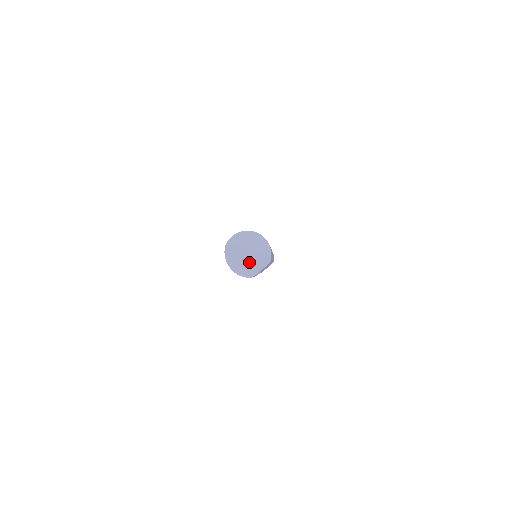
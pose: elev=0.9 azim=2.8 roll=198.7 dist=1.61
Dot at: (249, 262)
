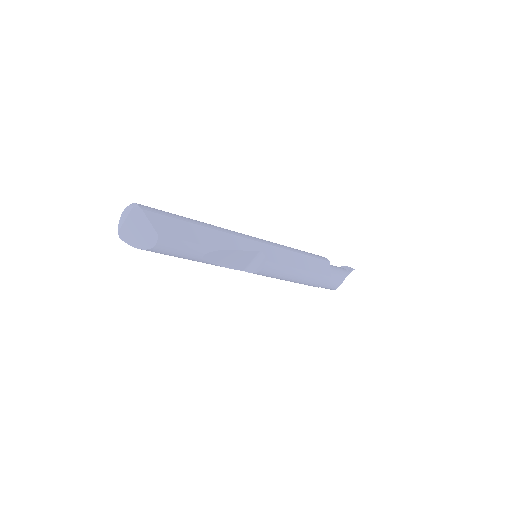
Dot at: (140, 228)
